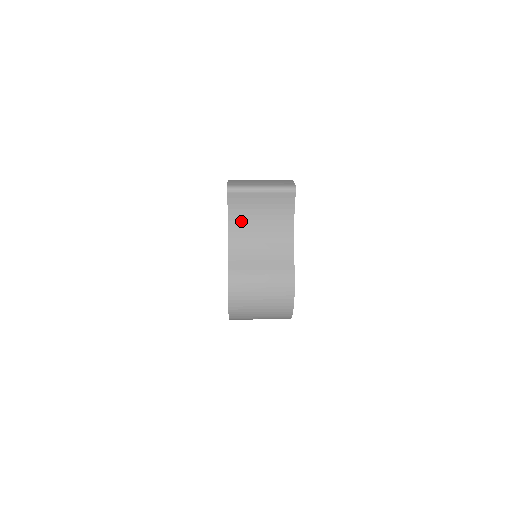
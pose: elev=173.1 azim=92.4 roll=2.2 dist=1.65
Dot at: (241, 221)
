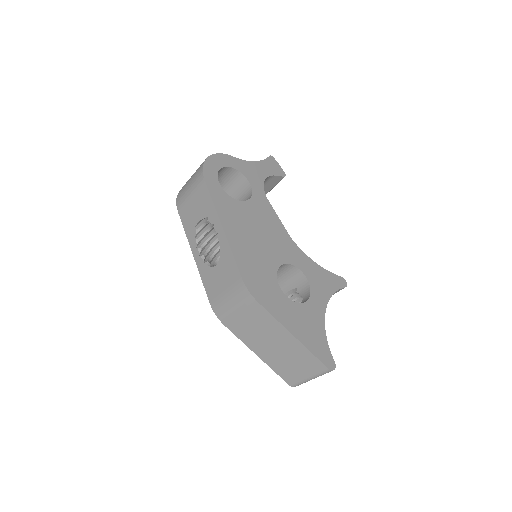
Dot at: occluded
